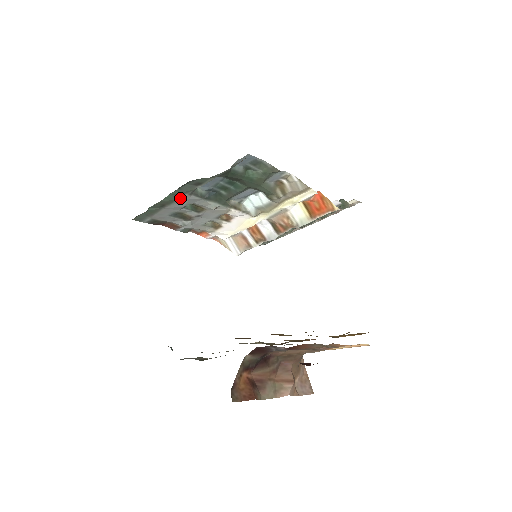
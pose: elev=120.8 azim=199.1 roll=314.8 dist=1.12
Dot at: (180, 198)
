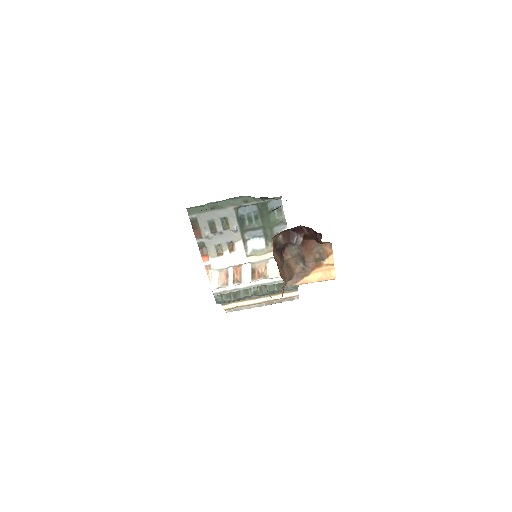
Dot at: (227, 208)
